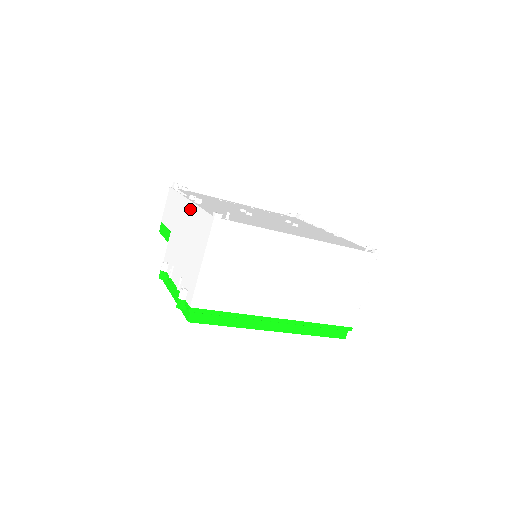
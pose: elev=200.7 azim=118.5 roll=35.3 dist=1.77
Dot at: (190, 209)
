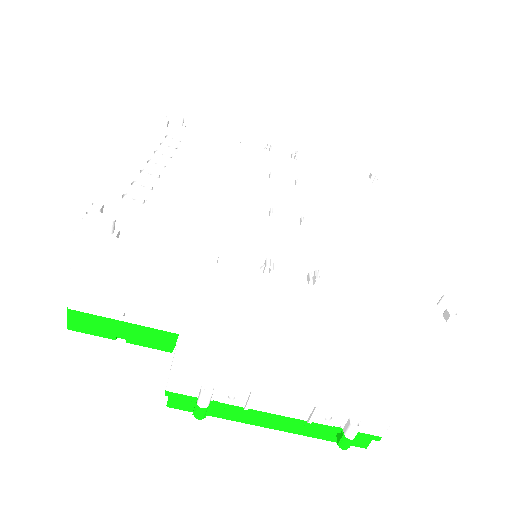
Dot at: (305, 302)
